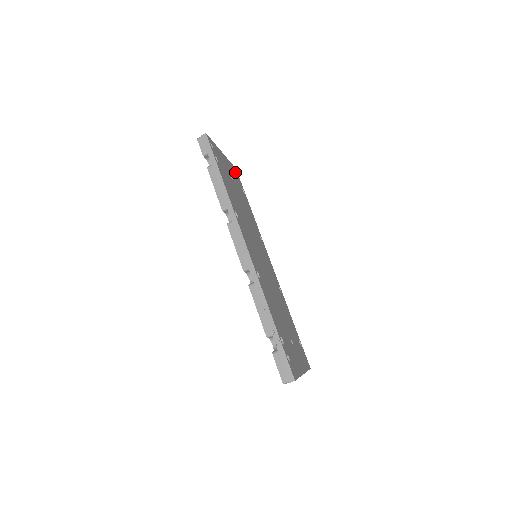
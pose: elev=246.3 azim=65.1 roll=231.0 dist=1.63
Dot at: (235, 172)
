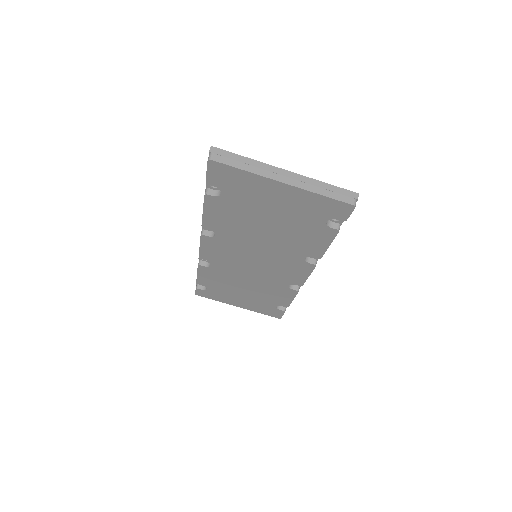
Dot at: occluded
